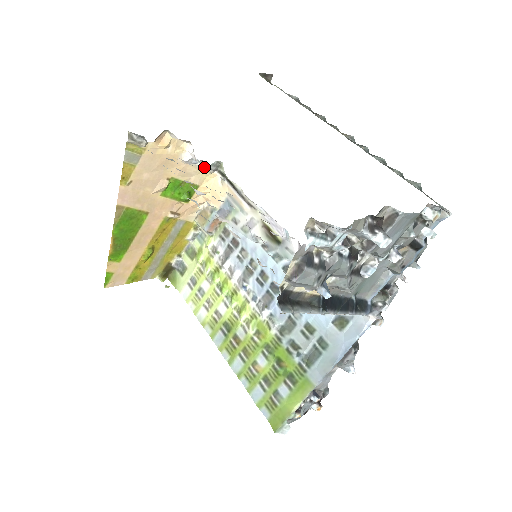
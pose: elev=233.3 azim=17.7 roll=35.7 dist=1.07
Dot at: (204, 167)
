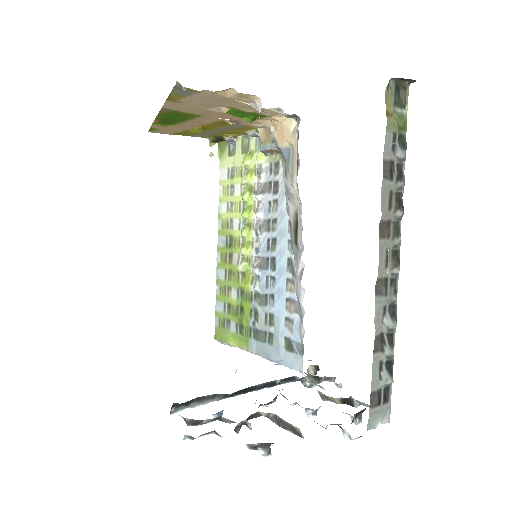
Dot at: (278, 111)
